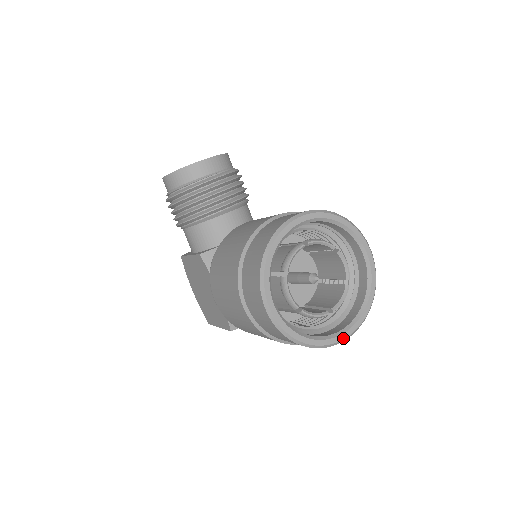
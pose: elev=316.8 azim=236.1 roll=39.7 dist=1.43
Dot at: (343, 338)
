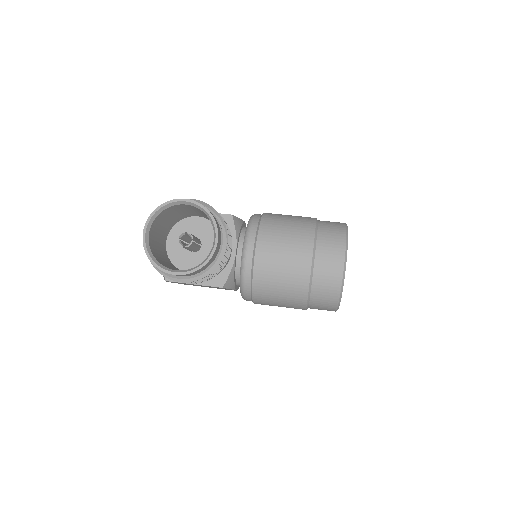
Dot at: occluded
